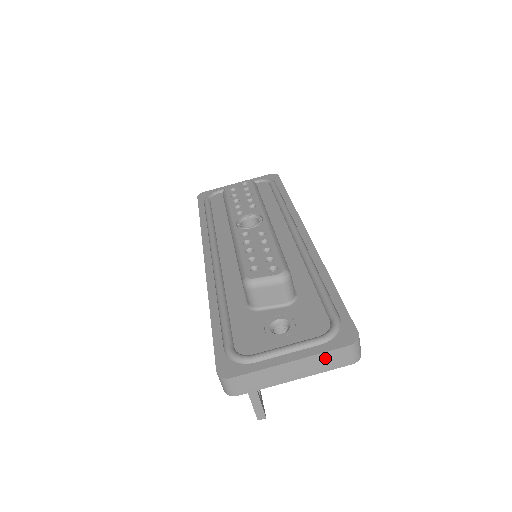
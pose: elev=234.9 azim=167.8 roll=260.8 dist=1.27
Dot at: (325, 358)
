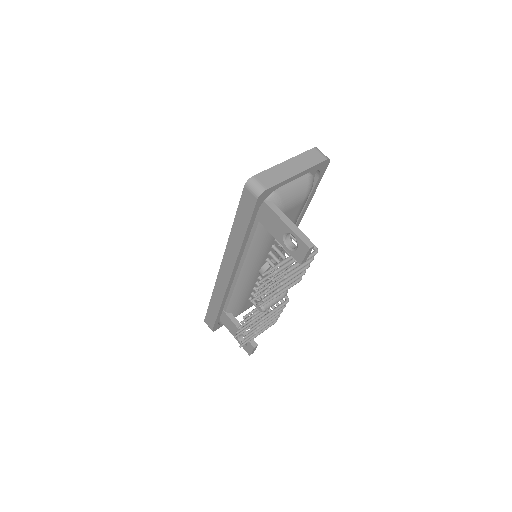
Dot at: (305, 157)
